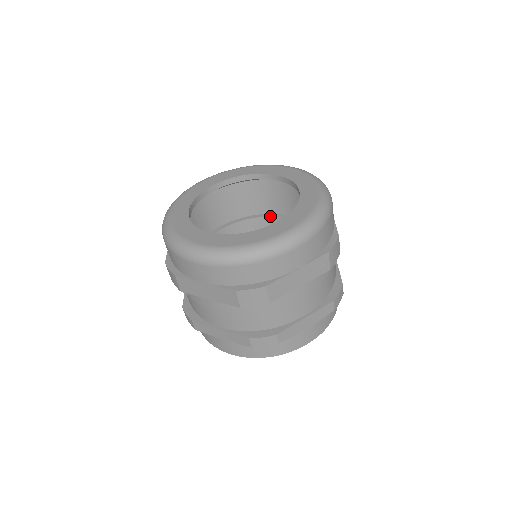
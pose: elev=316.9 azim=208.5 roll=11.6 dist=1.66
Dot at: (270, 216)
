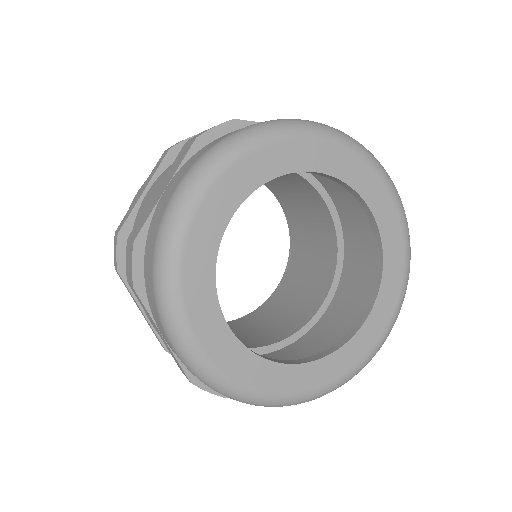
Dot at: (322, 196)
